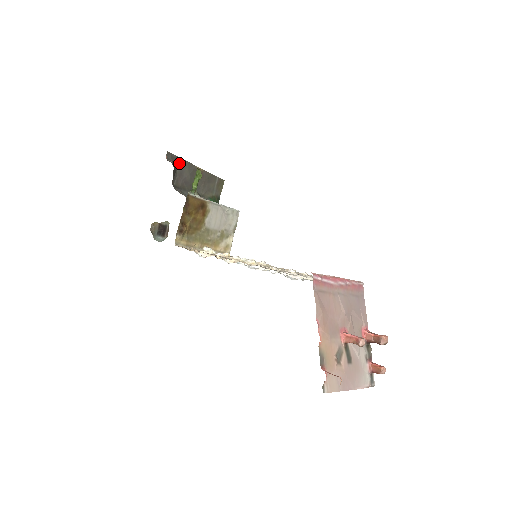
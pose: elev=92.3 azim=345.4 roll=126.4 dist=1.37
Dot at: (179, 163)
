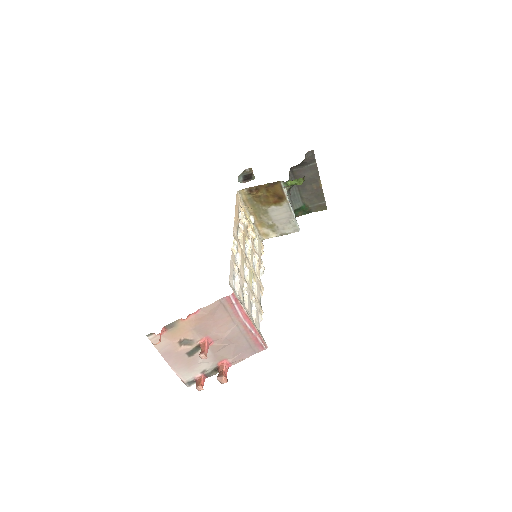
Dot at: (312, 164)
